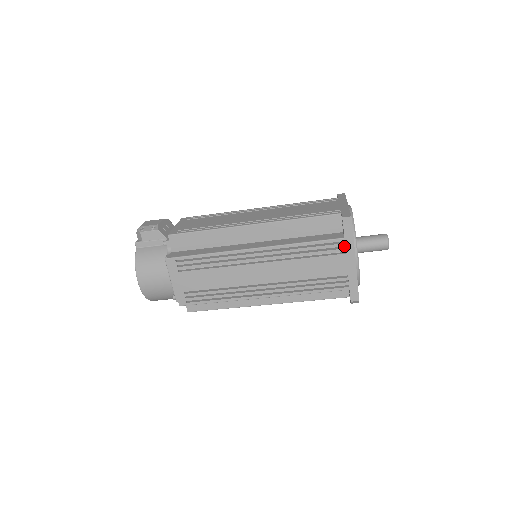
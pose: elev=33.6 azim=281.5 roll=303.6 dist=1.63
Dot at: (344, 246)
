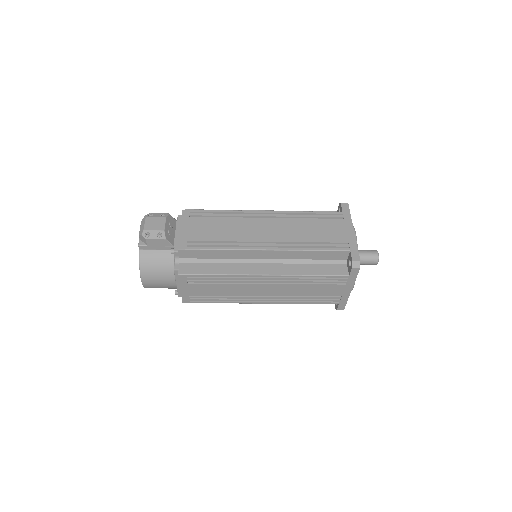
Dot at: occluded
